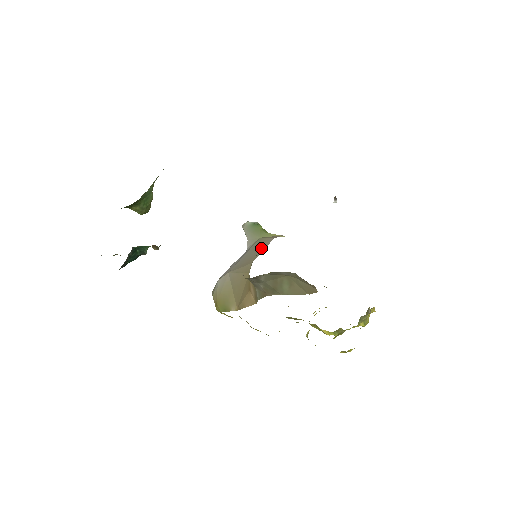
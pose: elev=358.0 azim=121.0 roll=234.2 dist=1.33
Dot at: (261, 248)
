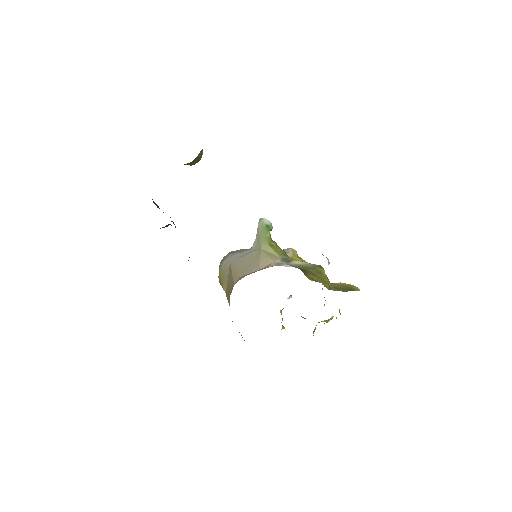
Dot at: (251, 268)
